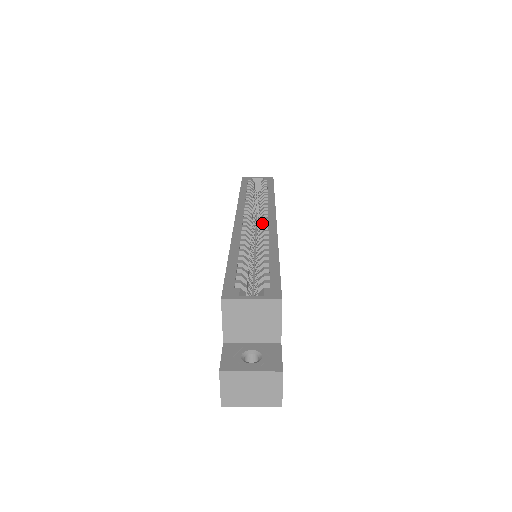
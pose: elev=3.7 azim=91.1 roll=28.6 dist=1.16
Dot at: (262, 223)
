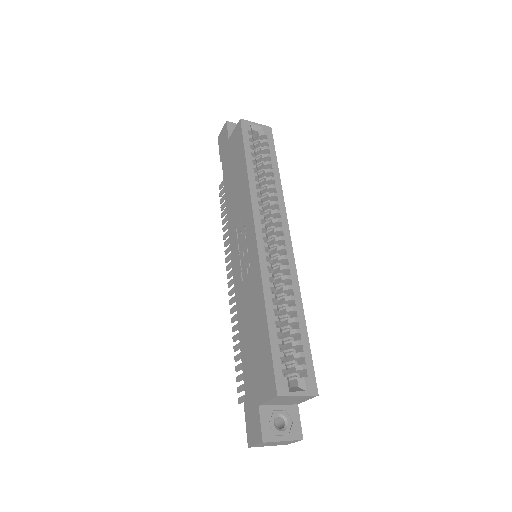
Dot at: (280, 247)
